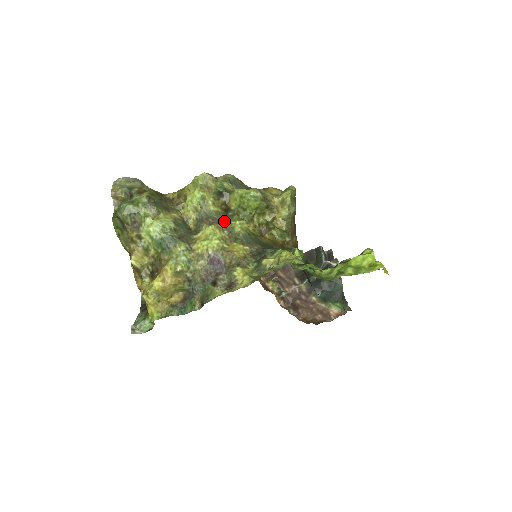
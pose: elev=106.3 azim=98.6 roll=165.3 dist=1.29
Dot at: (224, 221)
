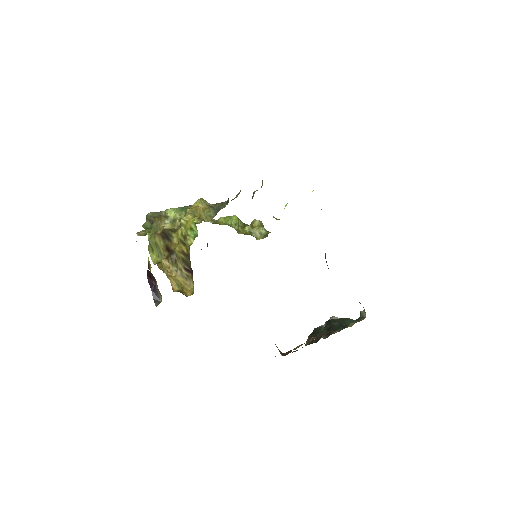
Dot at: occluded
